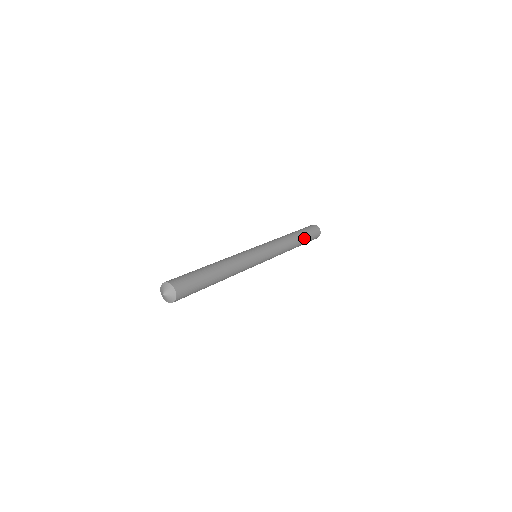
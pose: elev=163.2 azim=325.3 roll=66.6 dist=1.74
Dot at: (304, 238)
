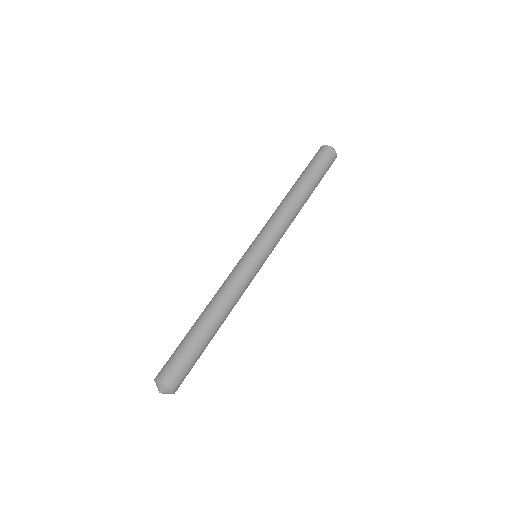
Dot at: occluded
